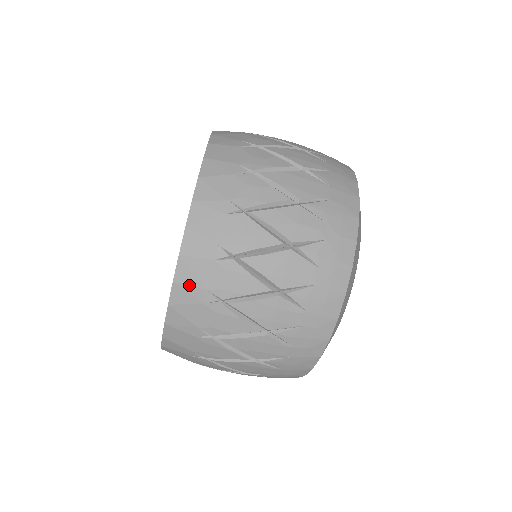
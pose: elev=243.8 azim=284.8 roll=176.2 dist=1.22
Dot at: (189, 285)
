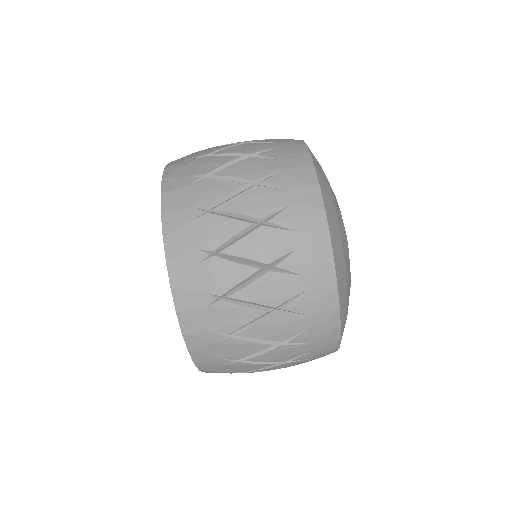
Dot at: (196, 332)
